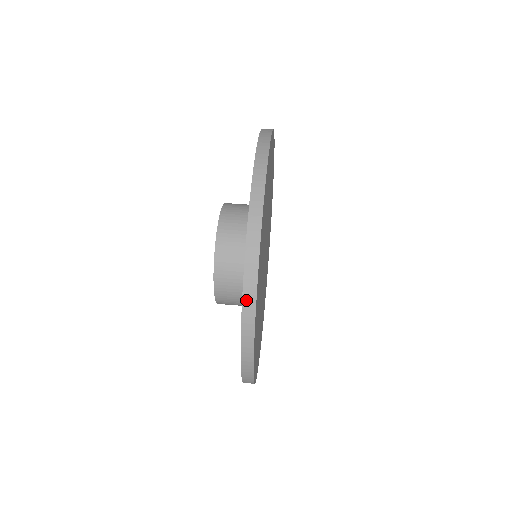
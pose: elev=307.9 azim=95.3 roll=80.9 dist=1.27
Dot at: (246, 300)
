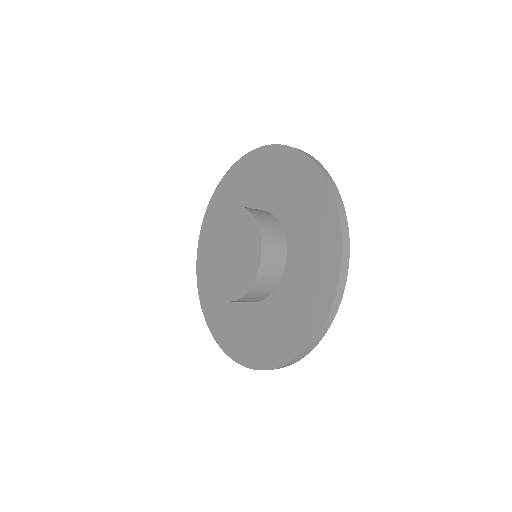
Dot at: (339, 291)
